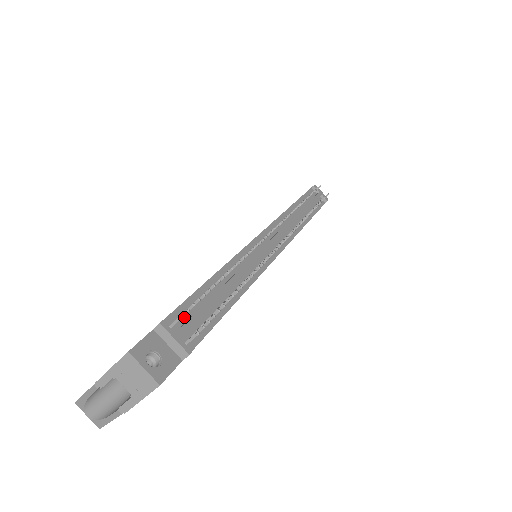
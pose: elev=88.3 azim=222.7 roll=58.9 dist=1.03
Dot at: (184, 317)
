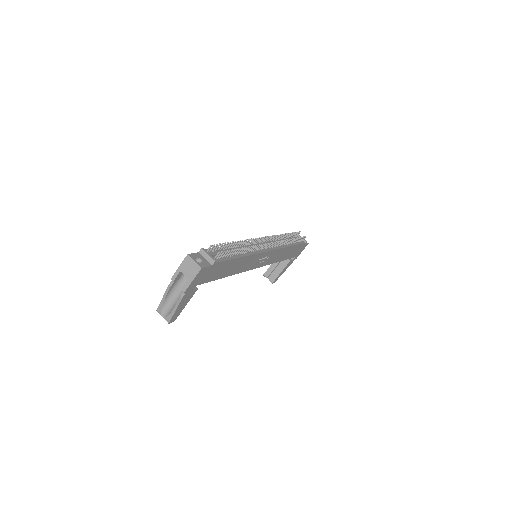
Dot at: occluded
